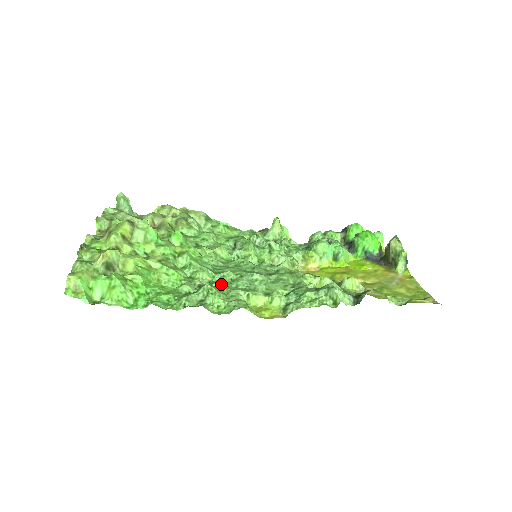
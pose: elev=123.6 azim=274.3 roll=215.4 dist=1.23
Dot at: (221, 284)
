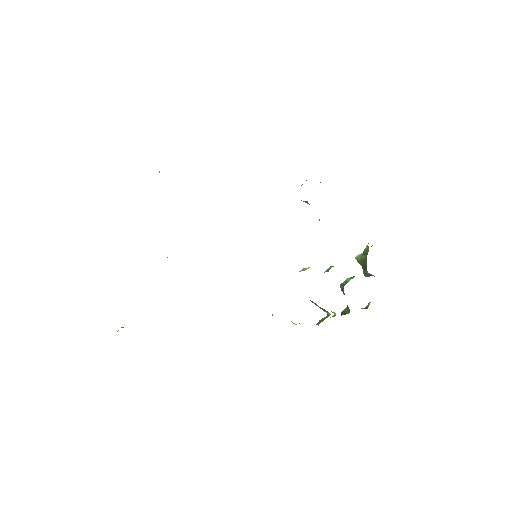
Dot at: occluded
